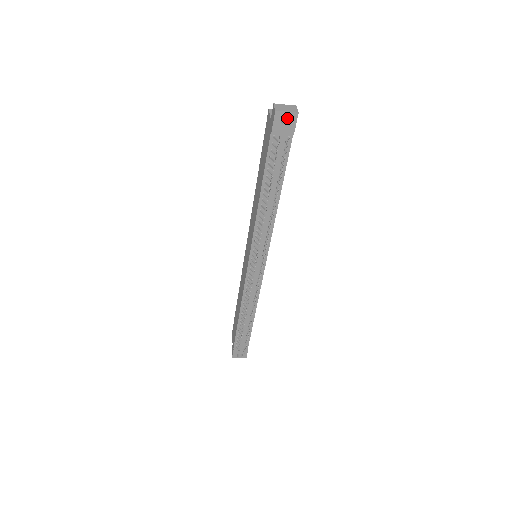
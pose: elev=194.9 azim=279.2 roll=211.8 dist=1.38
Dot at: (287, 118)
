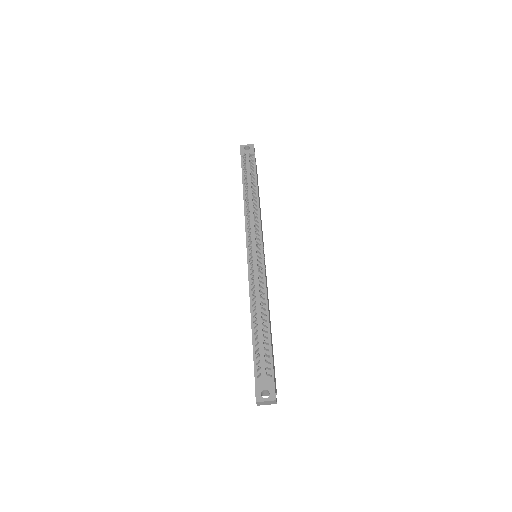
Dot at: occluded
